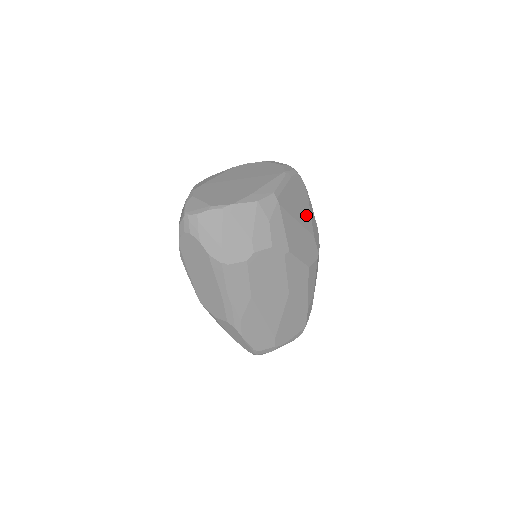
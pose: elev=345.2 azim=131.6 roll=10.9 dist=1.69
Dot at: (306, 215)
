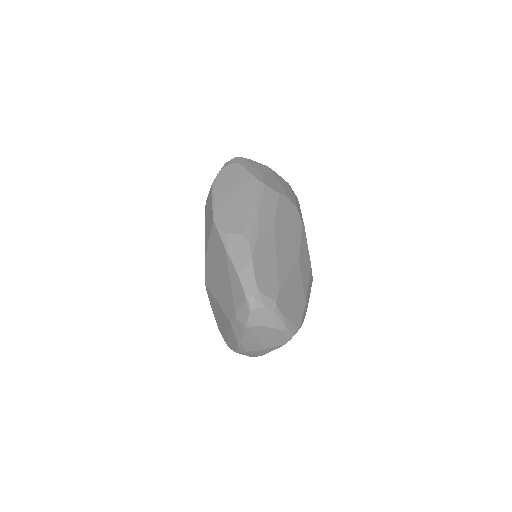
Dot at: occluded
